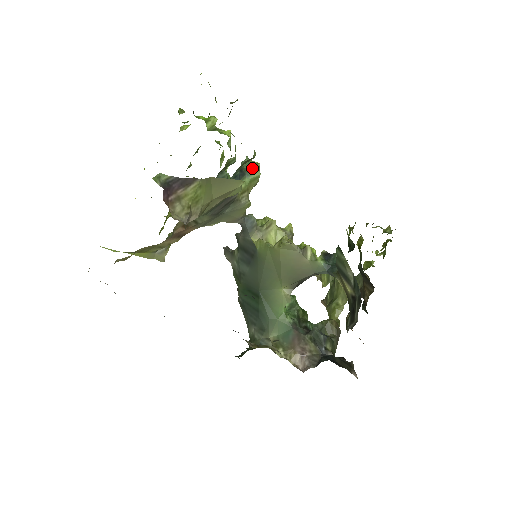
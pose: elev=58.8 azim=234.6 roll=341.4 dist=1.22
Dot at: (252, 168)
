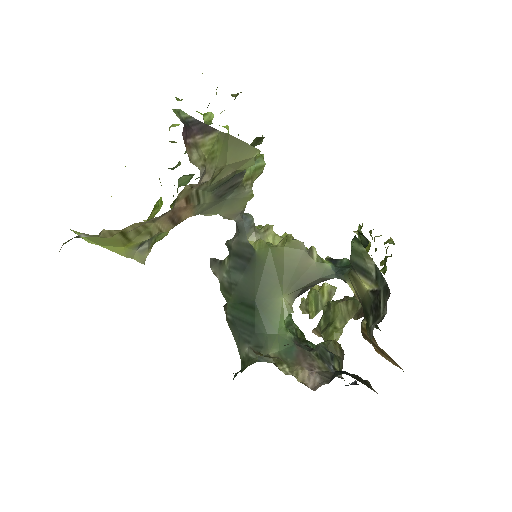
Dot at: (257, 157)
